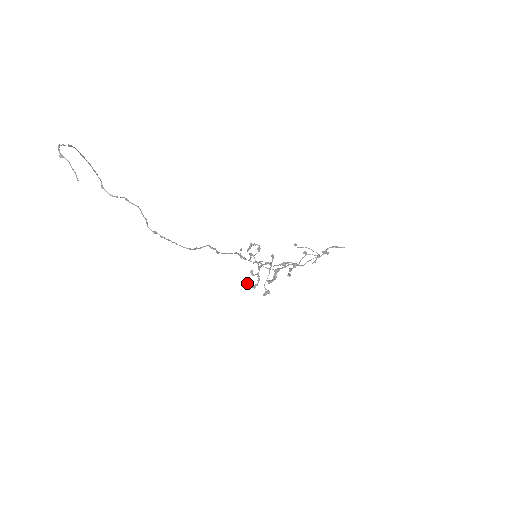
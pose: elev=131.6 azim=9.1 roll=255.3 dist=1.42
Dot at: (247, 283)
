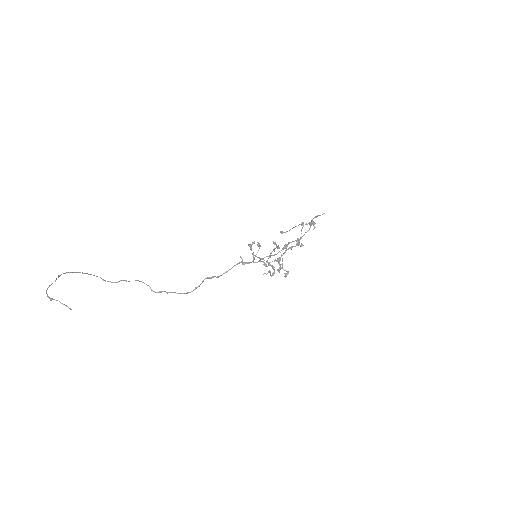
Dot at: (266, 274)
